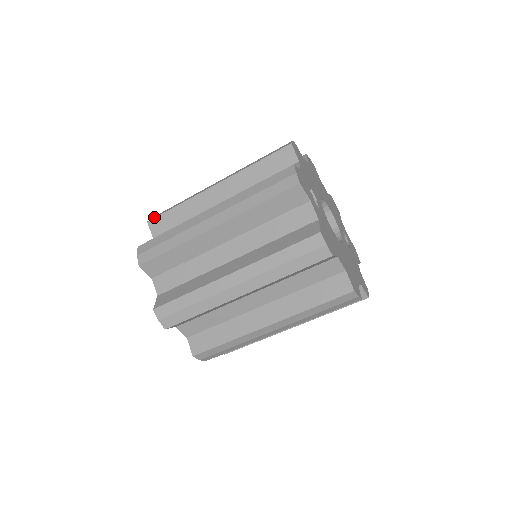
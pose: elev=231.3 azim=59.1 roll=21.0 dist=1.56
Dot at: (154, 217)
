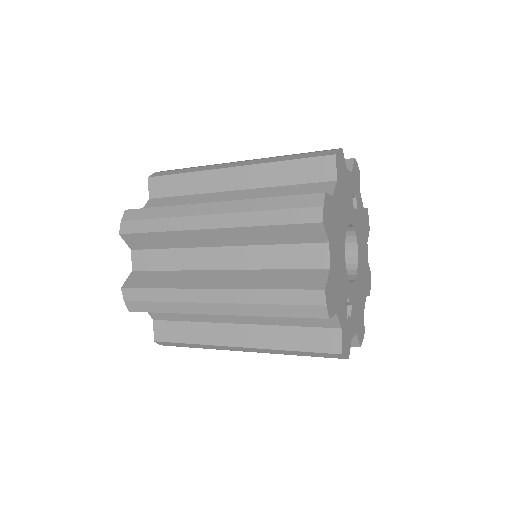
Dot at: (135, 310)
